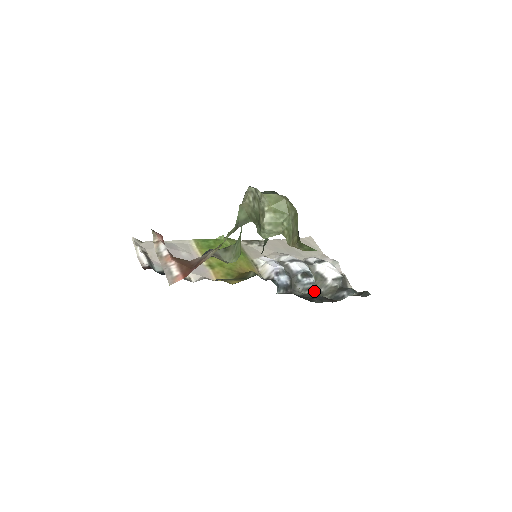
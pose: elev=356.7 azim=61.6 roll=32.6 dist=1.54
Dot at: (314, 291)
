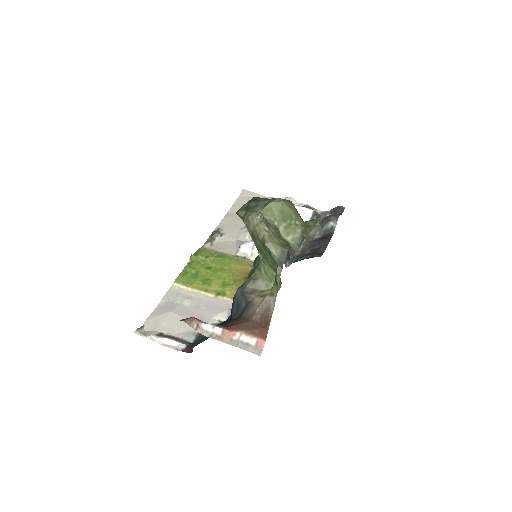
Dot at: (305, 240)
